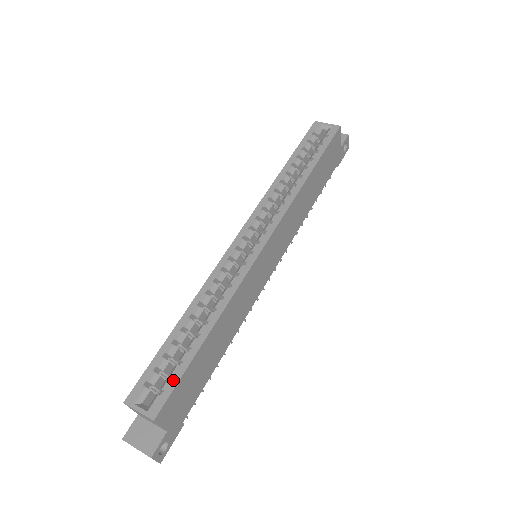
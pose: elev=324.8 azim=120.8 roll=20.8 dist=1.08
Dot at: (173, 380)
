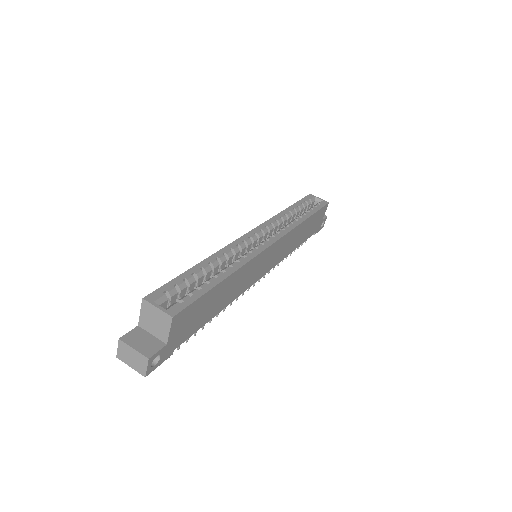
Dot at: (192, 297)
